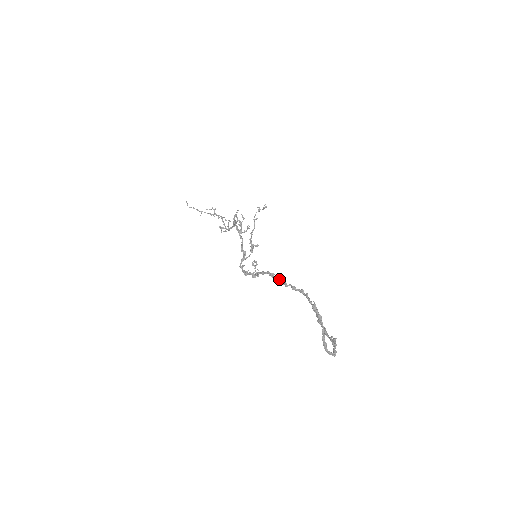
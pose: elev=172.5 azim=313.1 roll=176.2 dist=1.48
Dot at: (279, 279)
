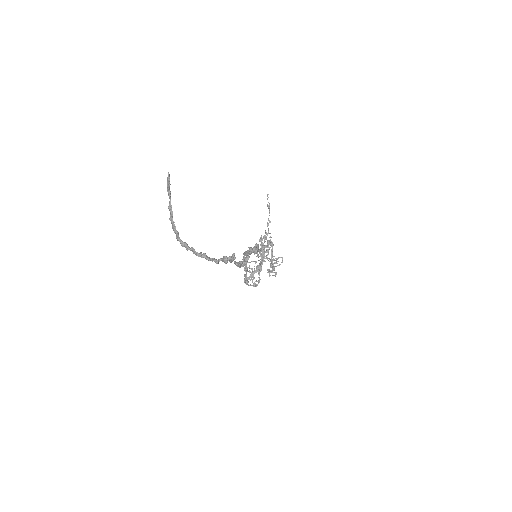
Dot at: (247, 251)
